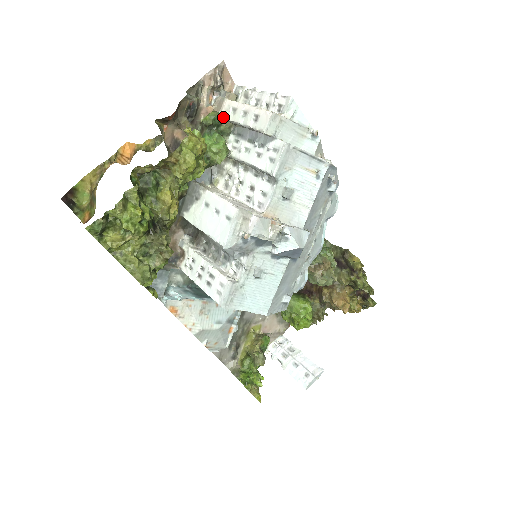
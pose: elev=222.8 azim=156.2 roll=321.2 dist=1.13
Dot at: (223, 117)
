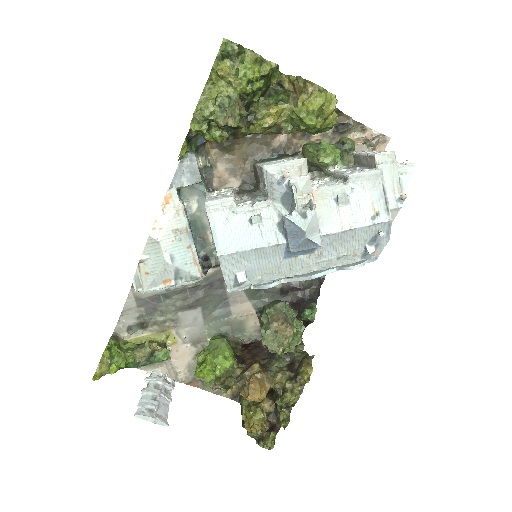
Dot at: (354, 153)
